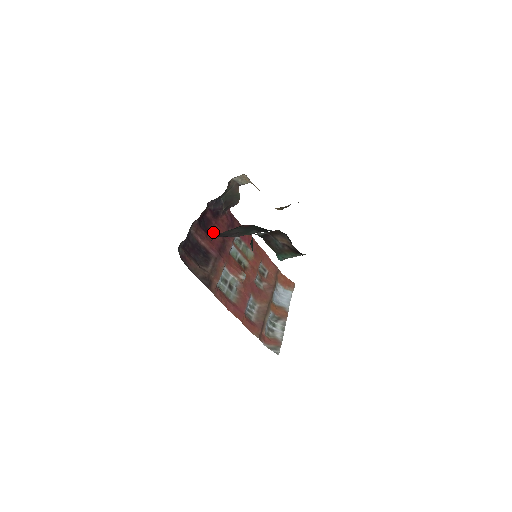
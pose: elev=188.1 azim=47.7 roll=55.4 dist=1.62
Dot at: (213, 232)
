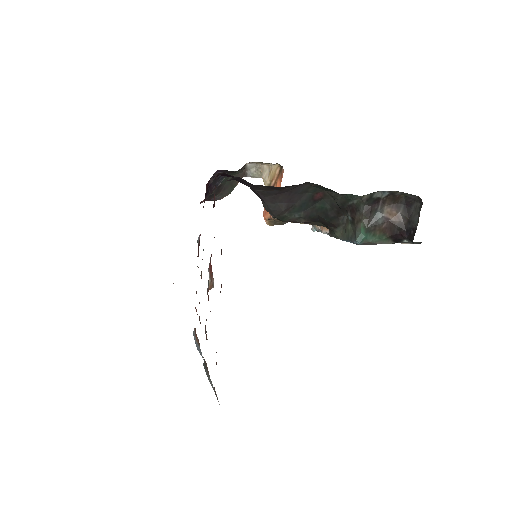
Dot at: occluded
